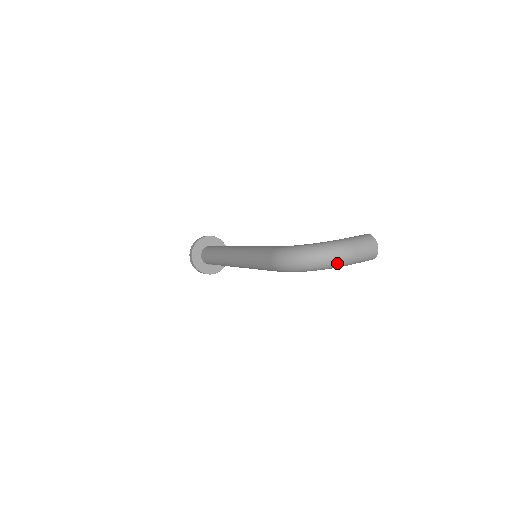
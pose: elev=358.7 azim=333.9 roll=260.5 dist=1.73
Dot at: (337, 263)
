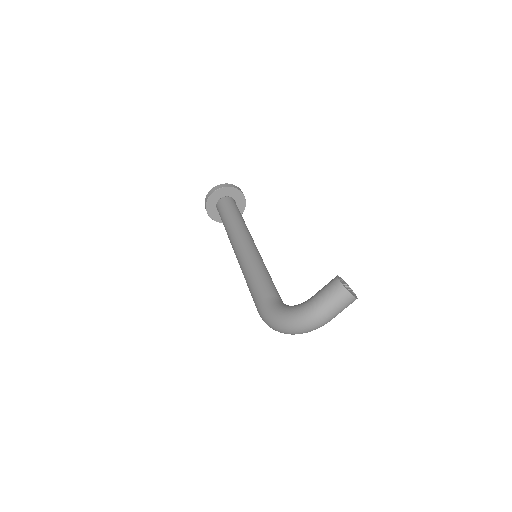
Dot at: (315, 329)
